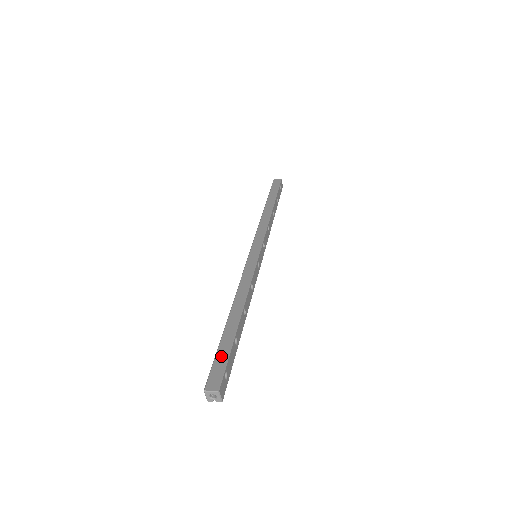
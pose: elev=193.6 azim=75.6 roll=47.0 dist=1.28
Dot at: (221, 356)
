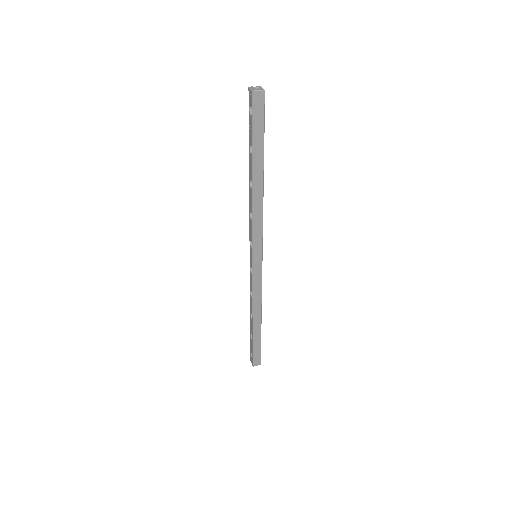
Dot at: (257, 350)
